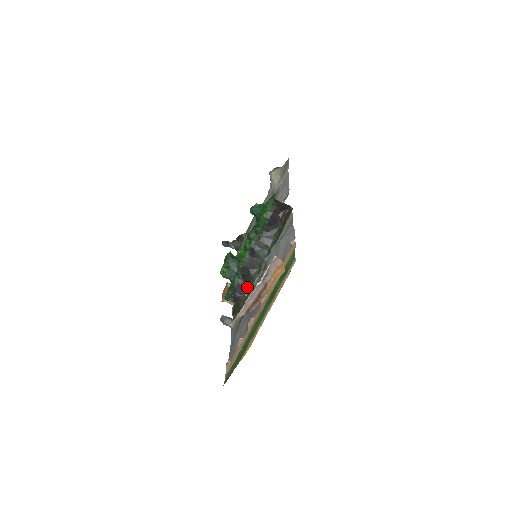
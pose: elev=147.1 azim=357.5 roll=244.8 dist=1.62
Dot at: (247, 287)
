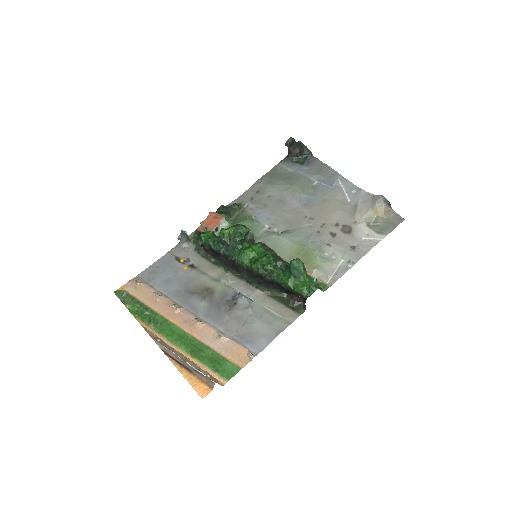
Dot at: (220, 260)
